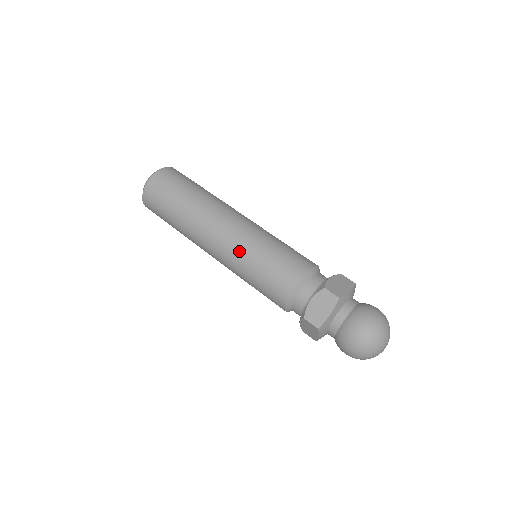
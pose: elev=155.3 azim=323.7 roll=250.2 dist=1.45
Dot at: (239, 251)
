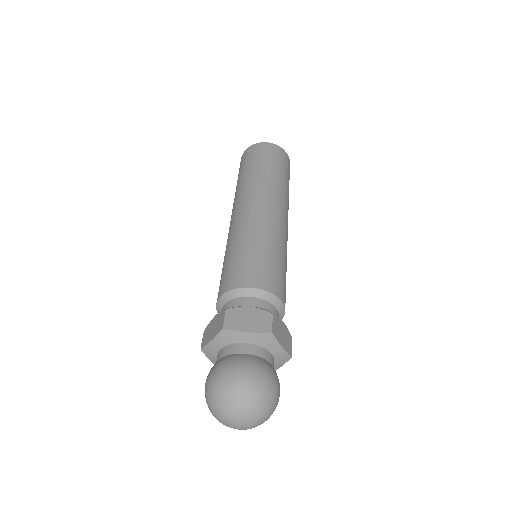
Dot at: (229, 238)
